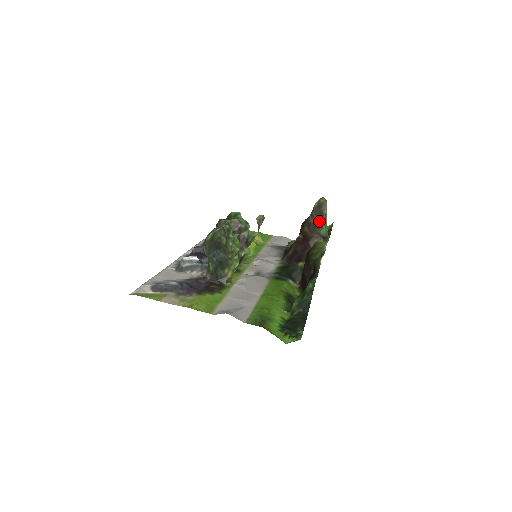
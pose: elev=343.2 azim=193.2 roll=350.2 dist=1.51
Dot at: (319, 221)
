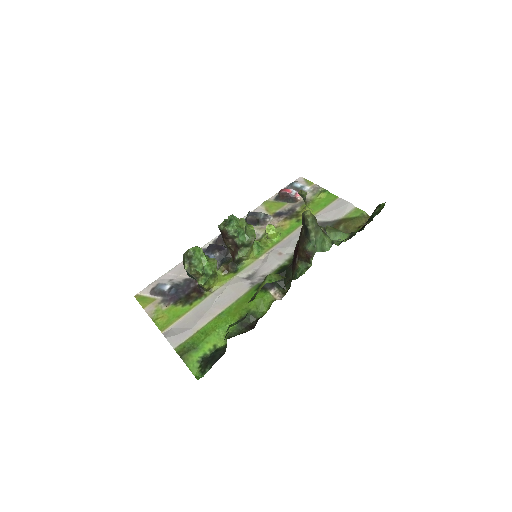
Dot at: (306, 234)
